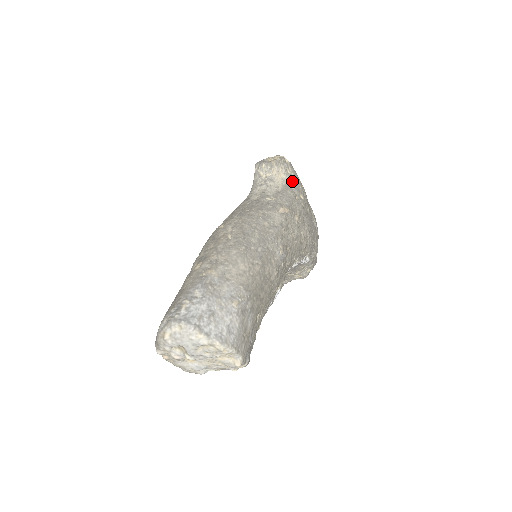
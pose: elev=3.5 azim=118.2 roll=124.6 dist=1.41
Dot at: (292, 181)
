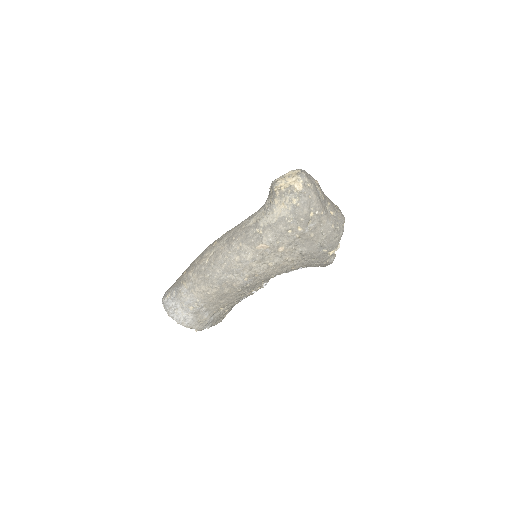
Dot at: (293, 213)
